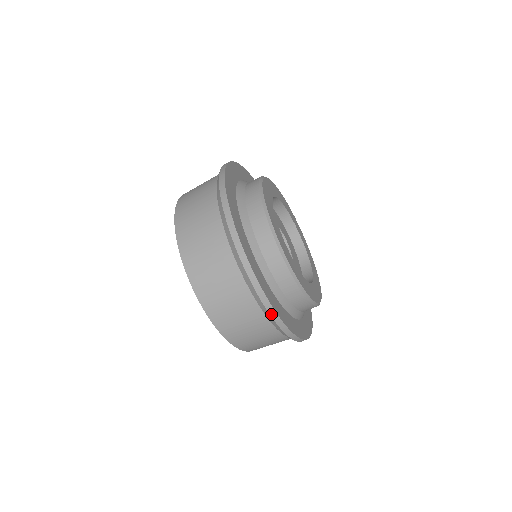
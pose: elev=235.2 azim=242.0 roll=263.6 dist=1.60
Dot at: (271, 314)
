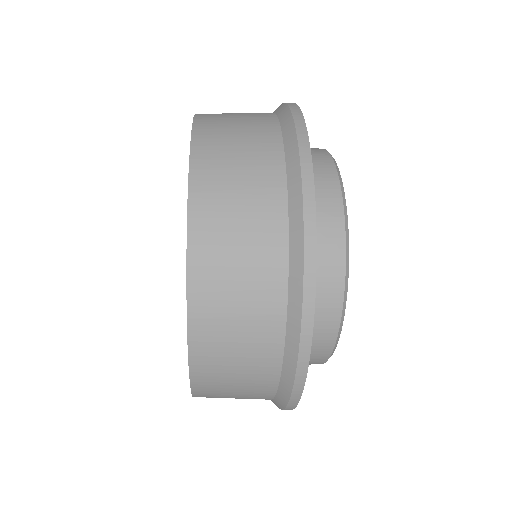
Dot at: (301, 349)
